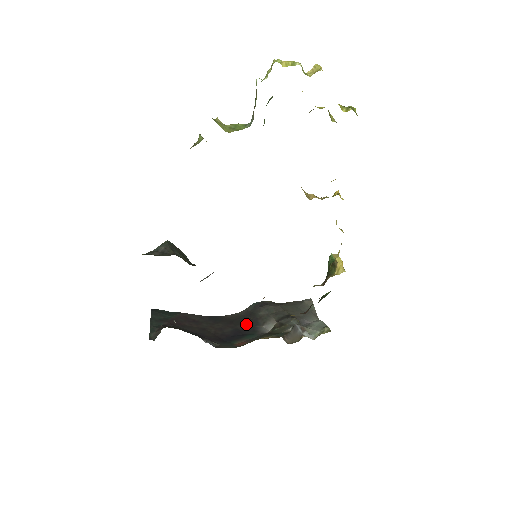
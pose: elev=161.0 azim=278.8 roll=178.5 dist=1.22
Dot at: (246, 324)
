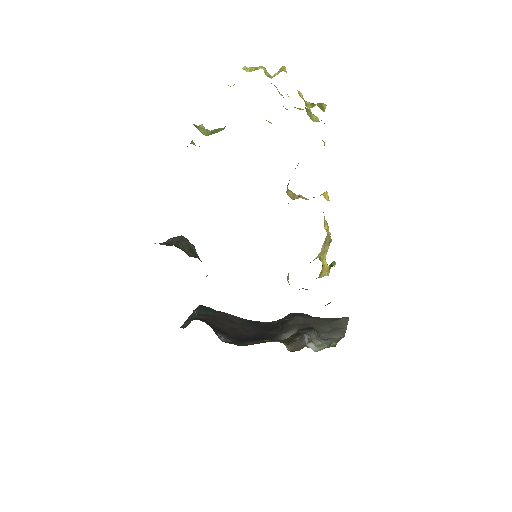
Dot at: (272, 330)
